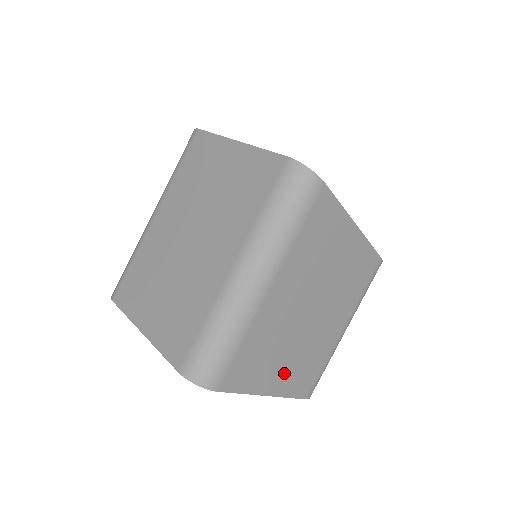
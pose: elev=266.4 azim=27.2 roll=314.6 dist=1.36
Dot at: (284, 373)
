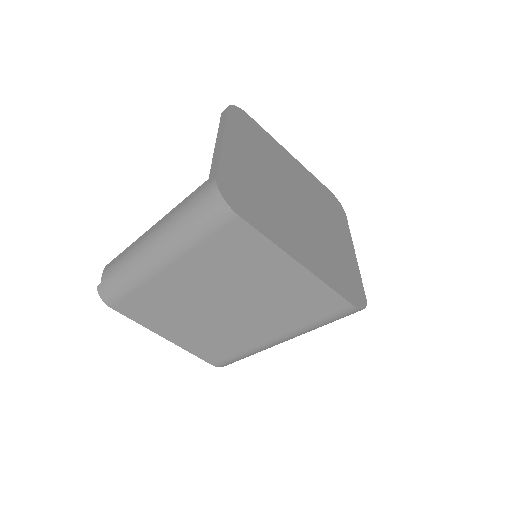
Dot at: occluded
